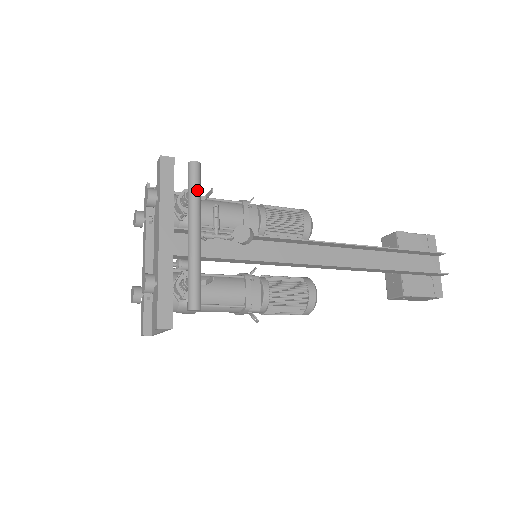
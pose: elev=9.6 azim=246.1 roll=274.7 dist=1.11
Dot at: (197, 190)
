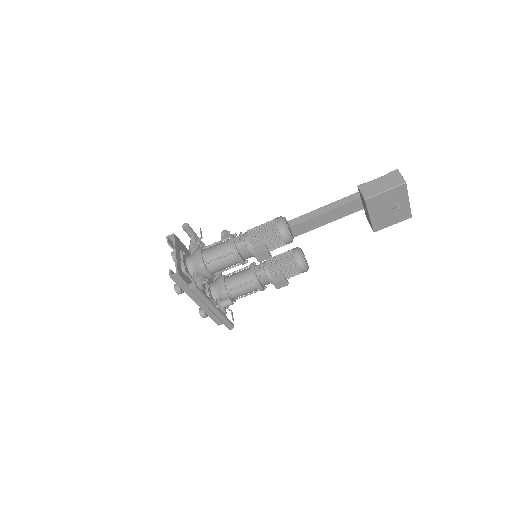
Dot at: occluded
